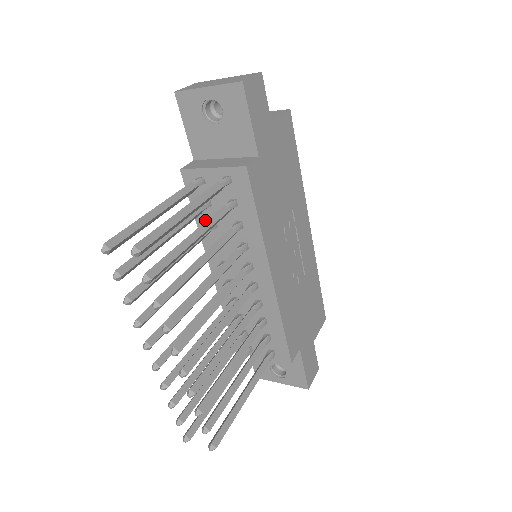
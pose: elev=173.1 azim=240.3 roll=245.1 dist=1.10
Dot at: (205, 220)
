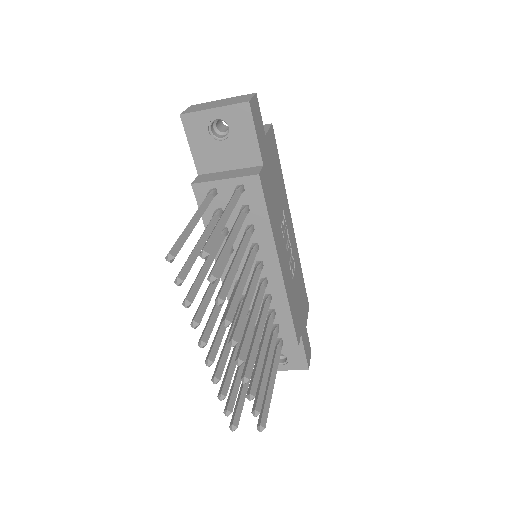
Dot at: occluded
